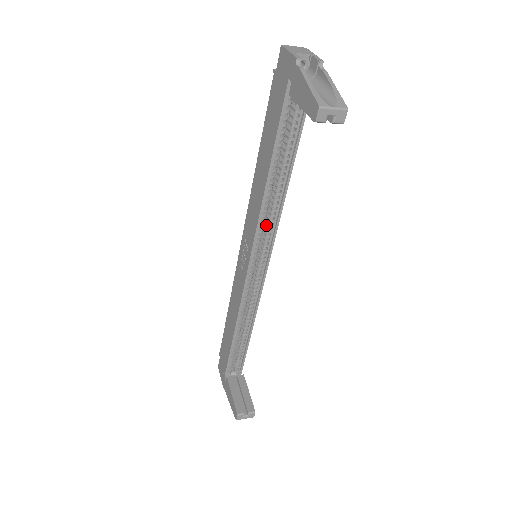
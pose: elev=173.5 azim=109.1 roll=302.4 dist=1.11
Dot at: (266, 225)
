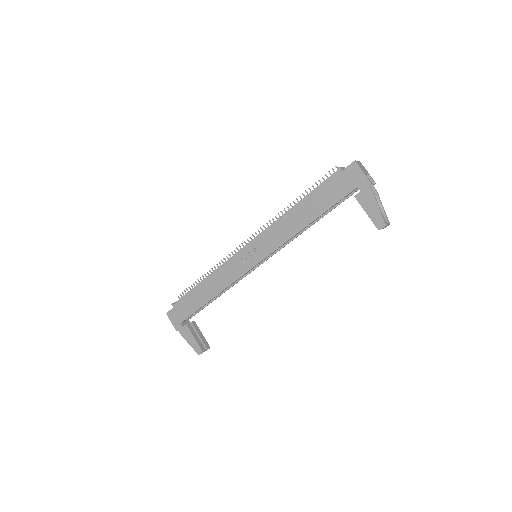
Dot at: occluded
